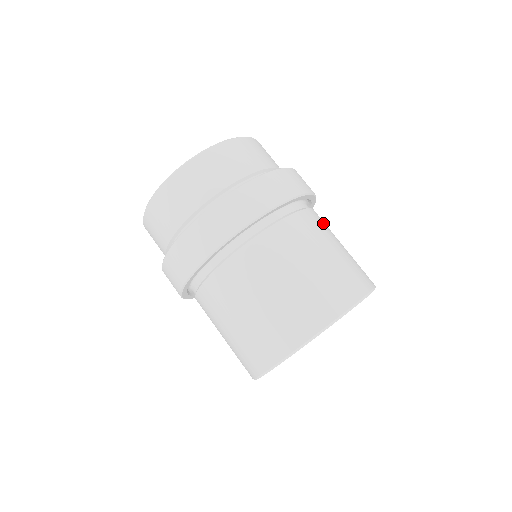
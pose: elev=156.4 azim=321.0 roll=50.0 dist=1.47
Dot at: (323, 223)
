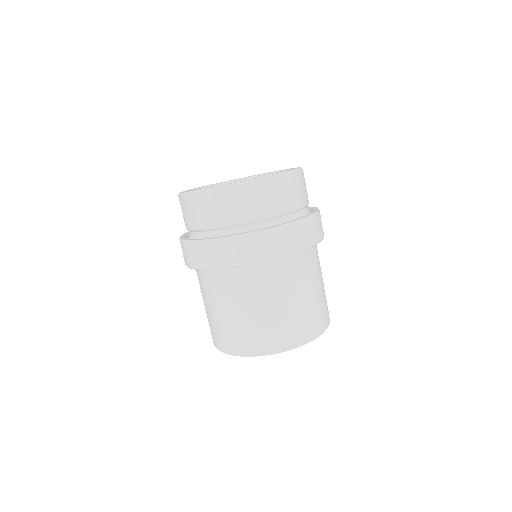
Dot at: occluded
